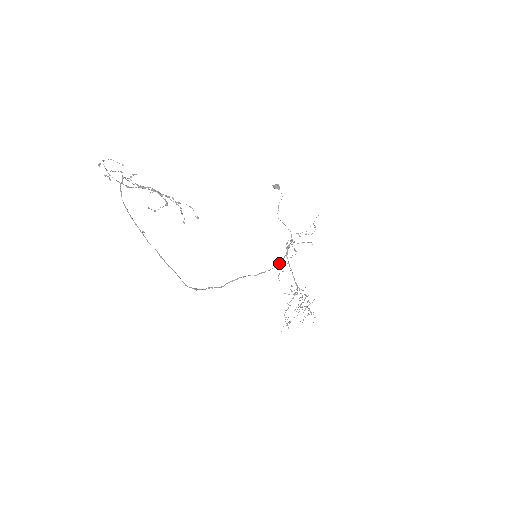
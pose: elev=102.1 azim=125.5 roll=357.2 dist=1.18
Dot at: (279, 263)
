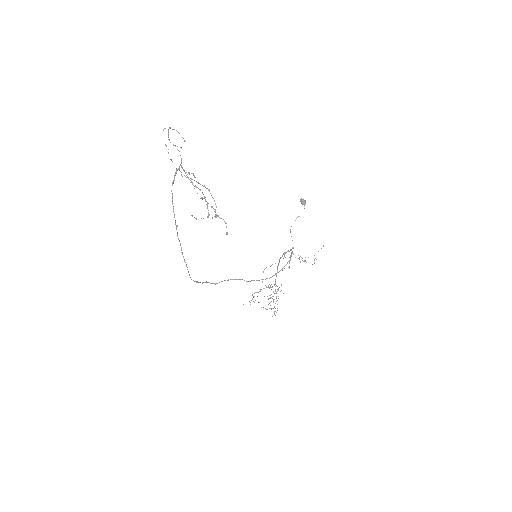
Dot at: occluded
